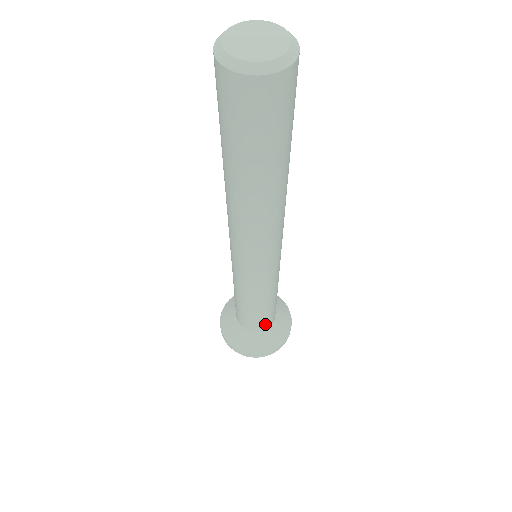
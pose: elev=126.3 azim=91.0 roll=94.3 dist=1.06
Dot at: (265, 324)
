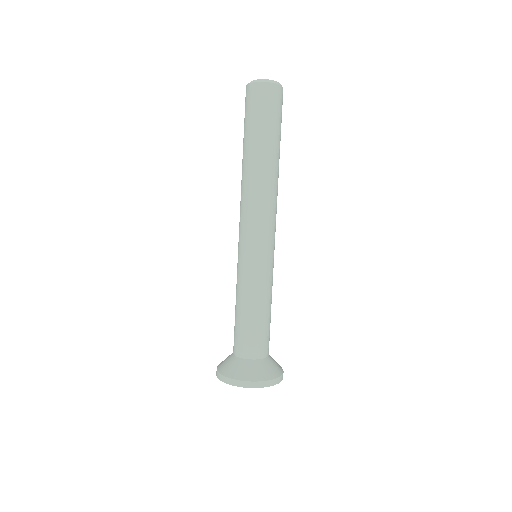
Dot at: (258, 347)
